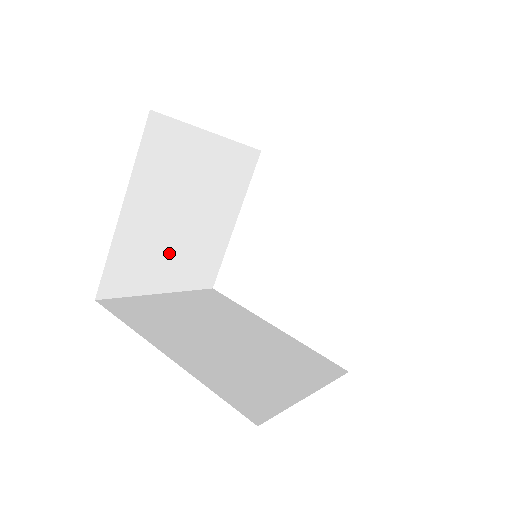
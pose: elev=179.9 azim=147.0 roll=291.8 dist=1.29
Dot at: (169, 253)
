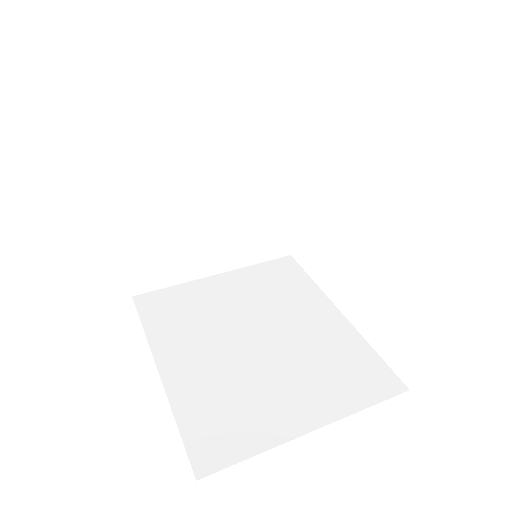
Dot at: (205, 238)
